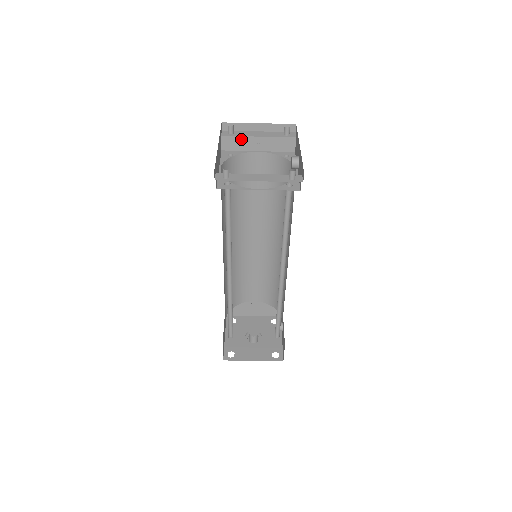
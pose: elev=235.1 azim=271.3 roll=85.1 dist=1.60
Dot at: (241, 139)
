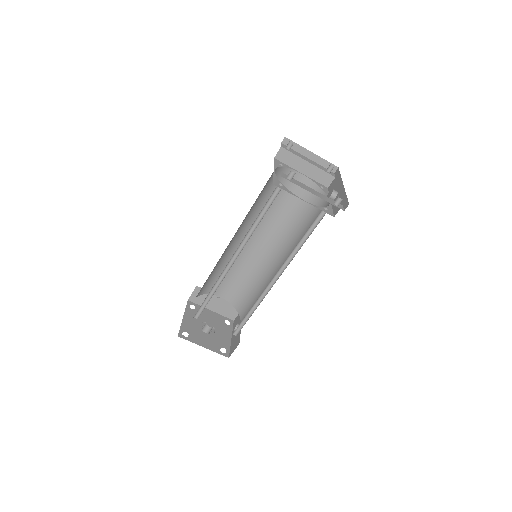
Dot at: (294, 157)
